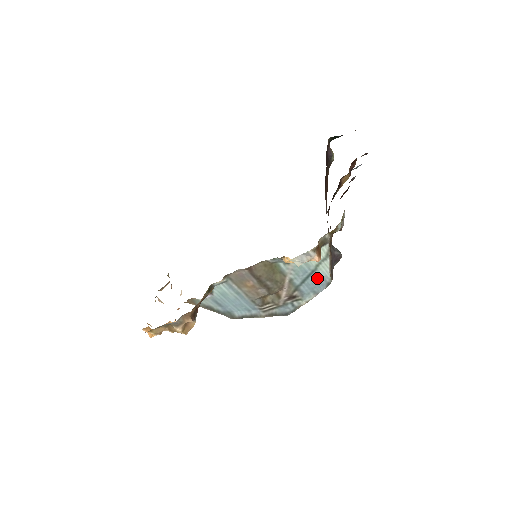
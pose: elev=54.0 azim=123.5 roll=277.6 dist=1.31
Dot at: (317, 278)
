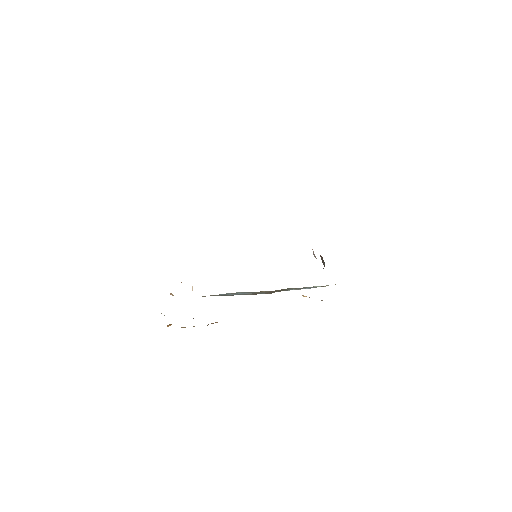
Dot at: (309, 287)
